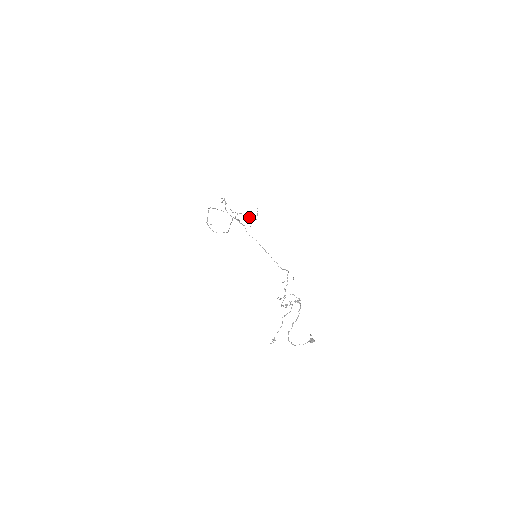
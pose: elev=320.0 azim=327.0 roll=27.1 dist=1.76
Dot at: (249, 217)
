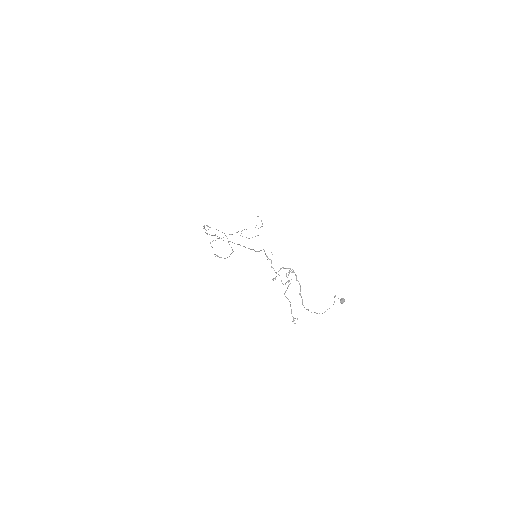
Dot at: occluded
